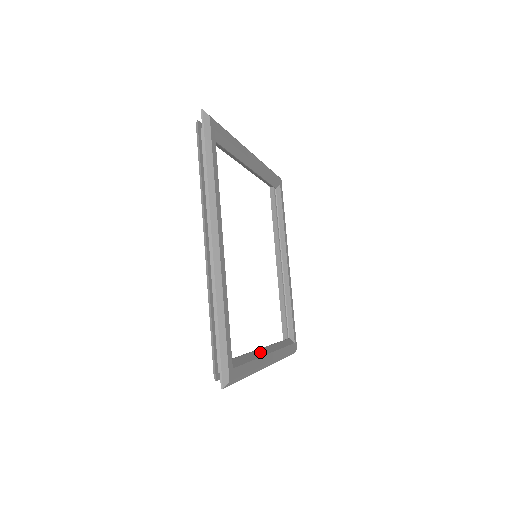
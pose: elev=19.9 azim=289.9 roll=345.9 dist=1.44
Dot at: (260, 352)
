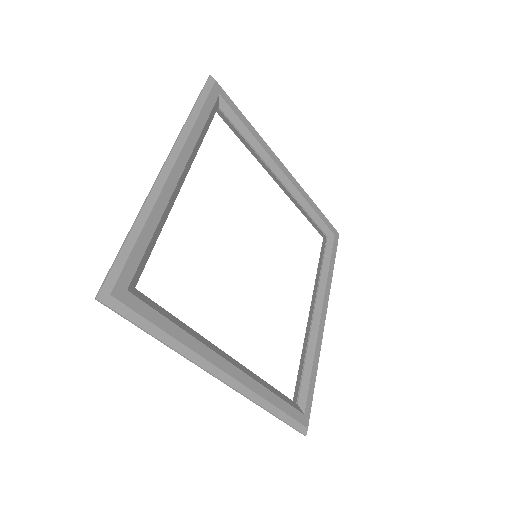
Dot at: (313, 333)
